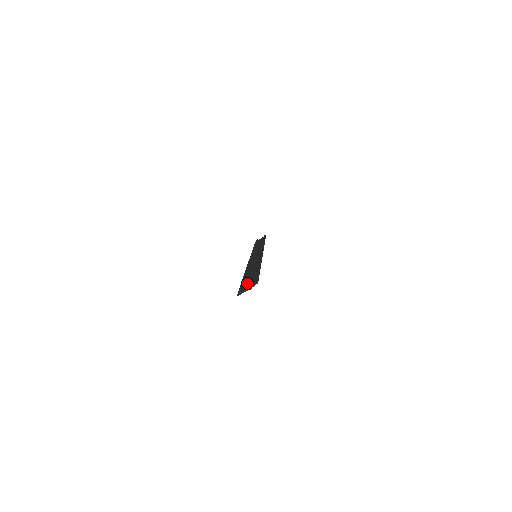
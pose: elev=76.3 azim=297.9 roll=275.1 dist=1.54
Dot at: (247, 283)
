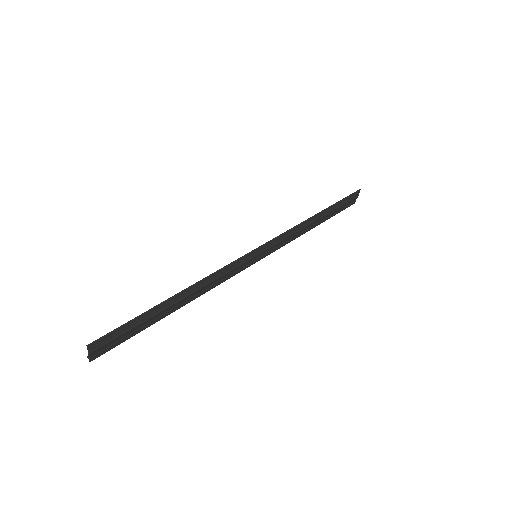
Dot at: (119, 337)
